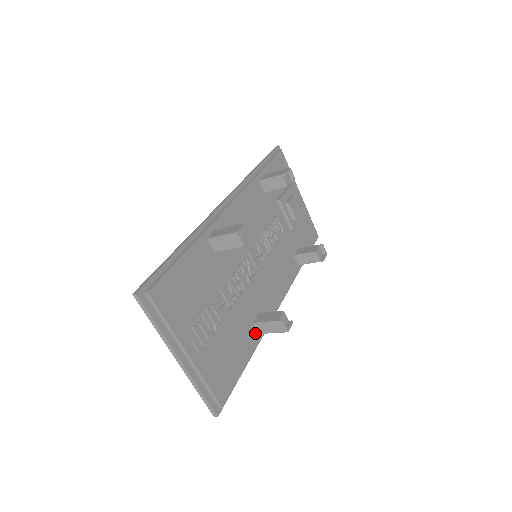
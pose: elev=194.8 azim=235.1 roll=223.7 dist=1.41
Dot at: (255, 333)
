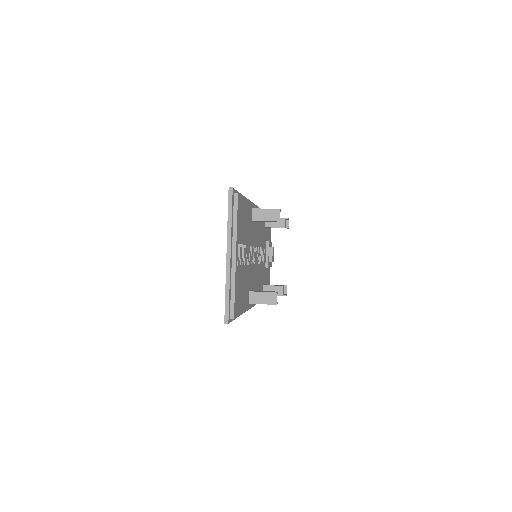
Dot at: (248, 300)
